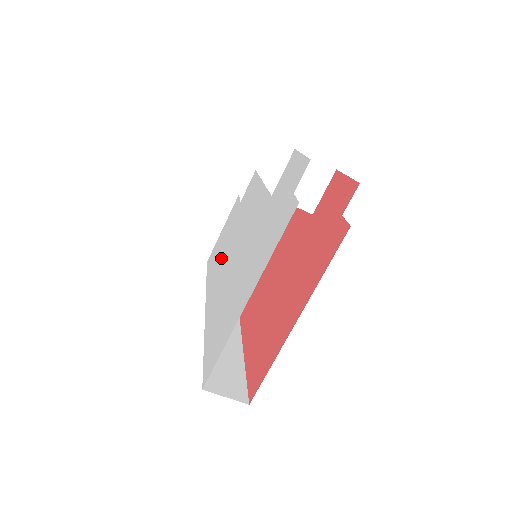
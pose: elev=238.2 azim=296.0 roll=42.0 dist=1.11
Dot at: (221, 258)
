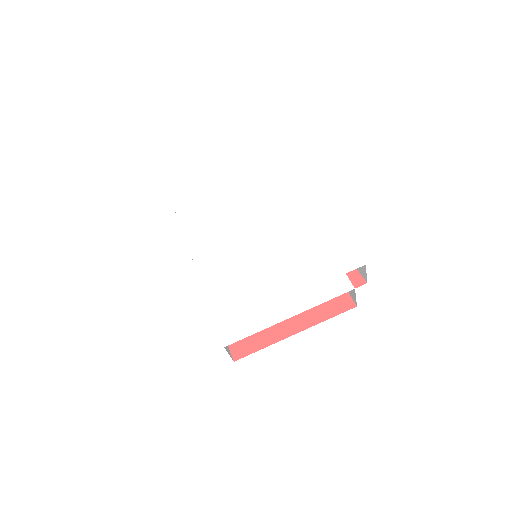
Dot at: (215, 230)
